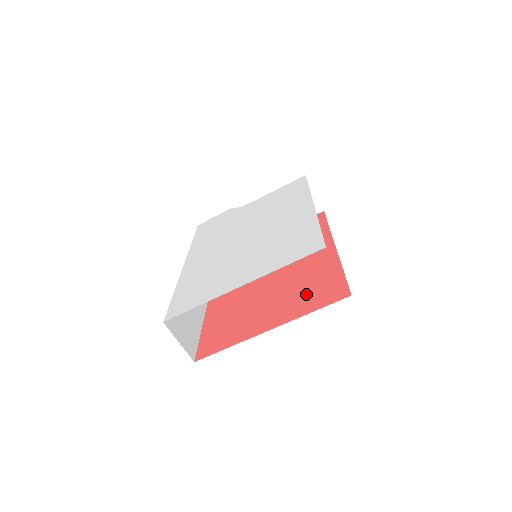
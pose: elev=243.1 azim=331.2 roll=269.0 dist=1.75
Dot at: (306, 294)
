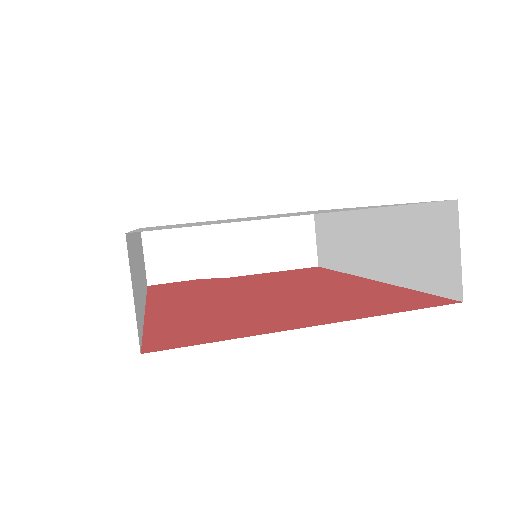
Dot at: (362, 302)
